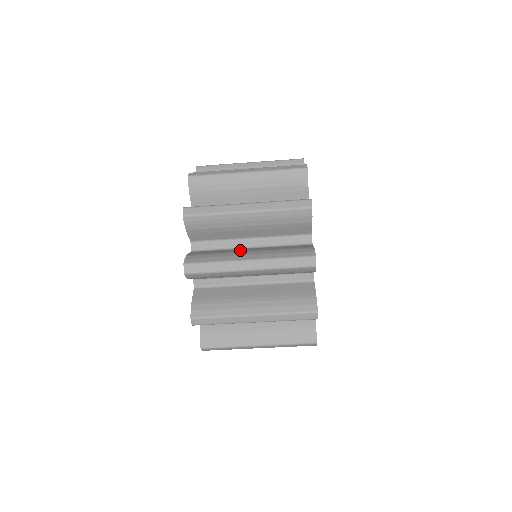
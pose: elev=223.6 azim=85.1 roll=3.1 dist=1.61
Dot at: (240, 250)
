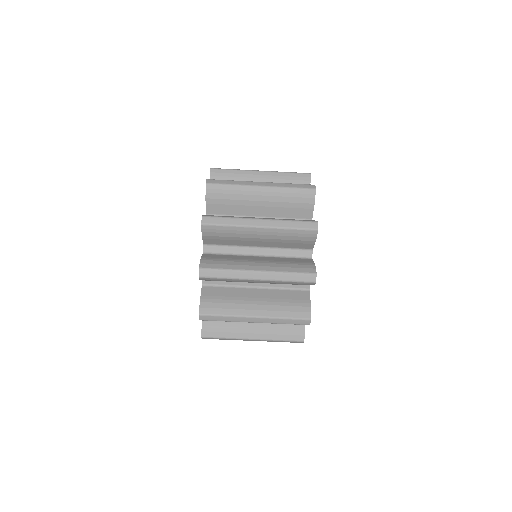
Dot at: (247, 296)
